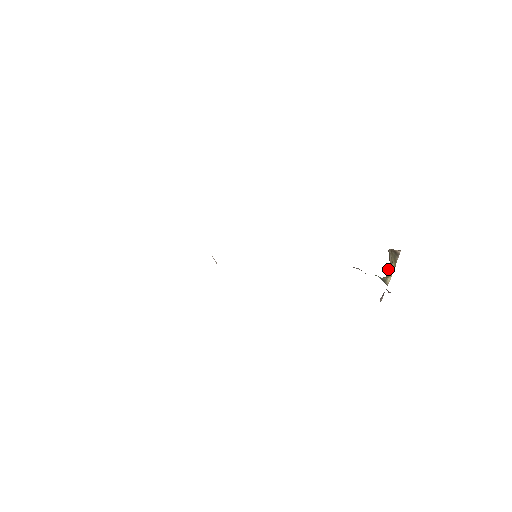
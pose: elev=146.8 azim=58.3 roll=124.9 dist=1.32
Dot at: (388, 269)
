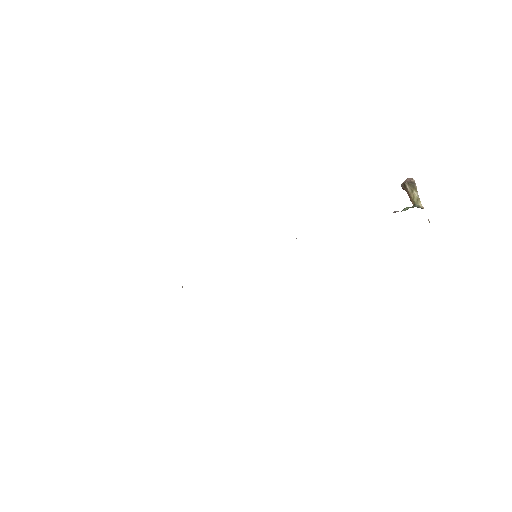
Dot at: (411, 197)
